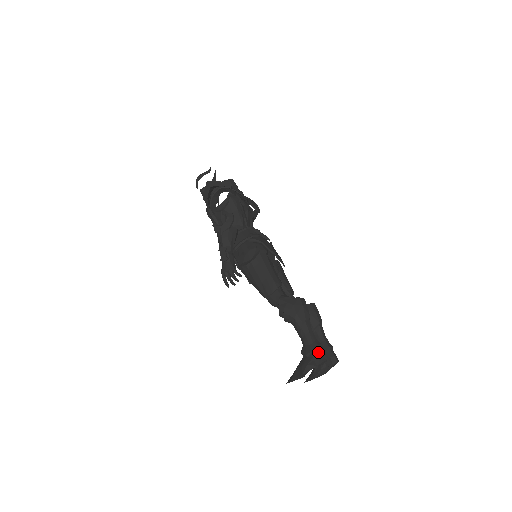
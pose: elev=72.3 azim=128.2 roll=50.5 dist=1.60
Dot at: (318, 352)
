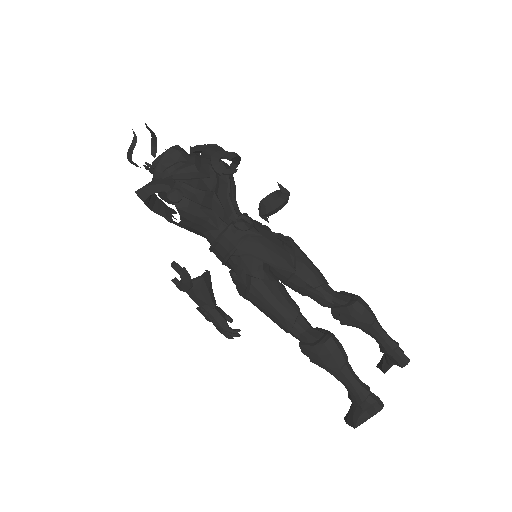
Dot at: (368, 404)
